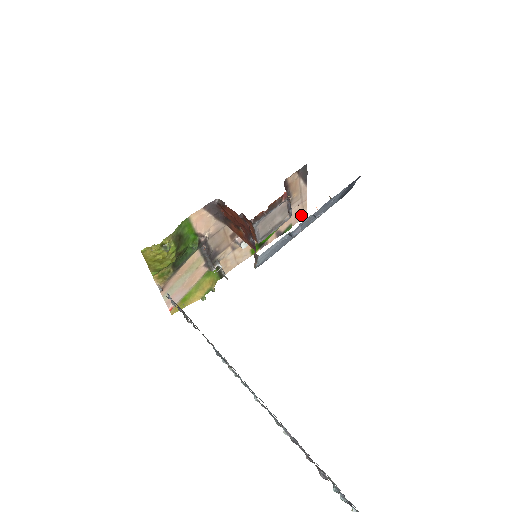
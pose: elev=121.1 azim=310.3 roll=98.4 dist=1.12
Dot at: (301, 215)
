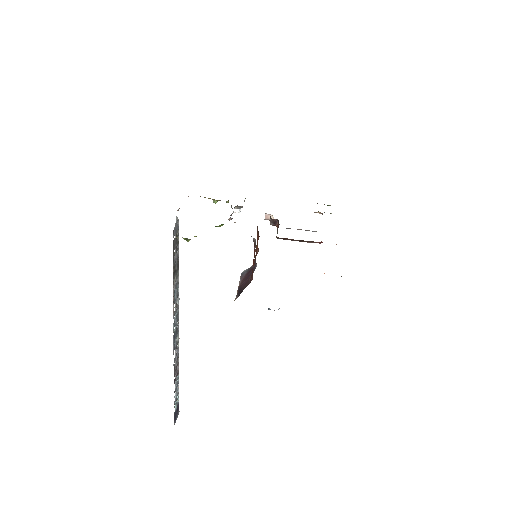
Dot at: occluded
